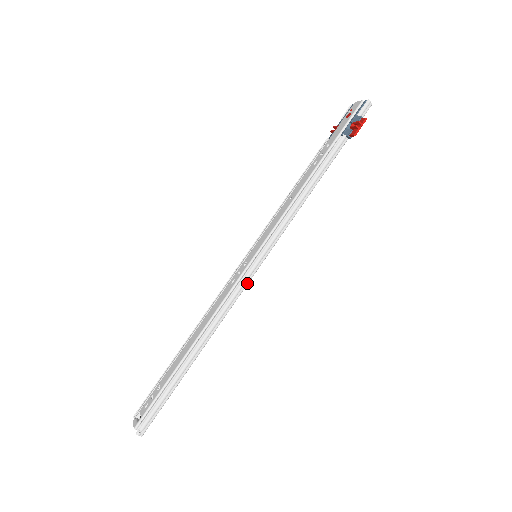
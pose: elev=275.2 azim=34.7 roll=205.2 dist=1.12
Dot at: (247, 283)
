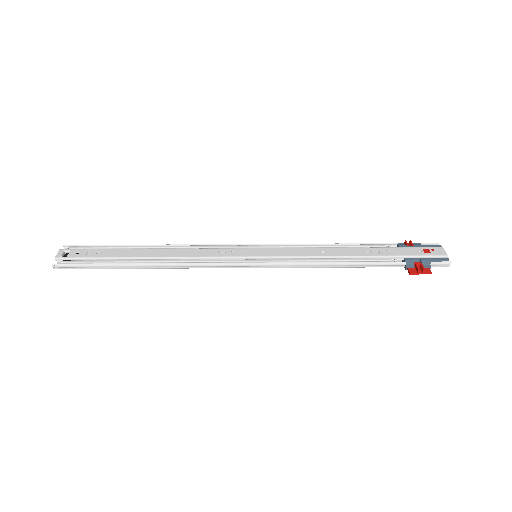
Dot at: (228, 267)
